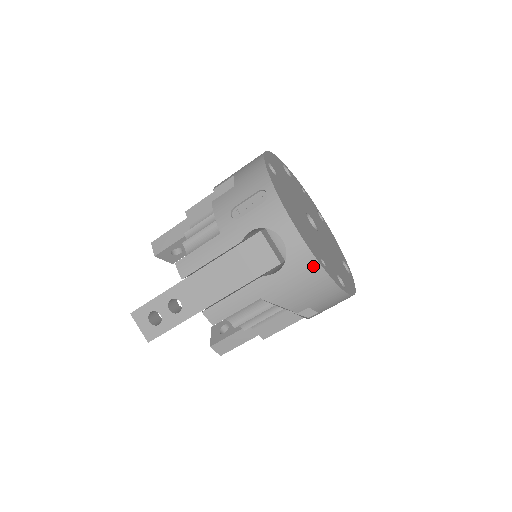
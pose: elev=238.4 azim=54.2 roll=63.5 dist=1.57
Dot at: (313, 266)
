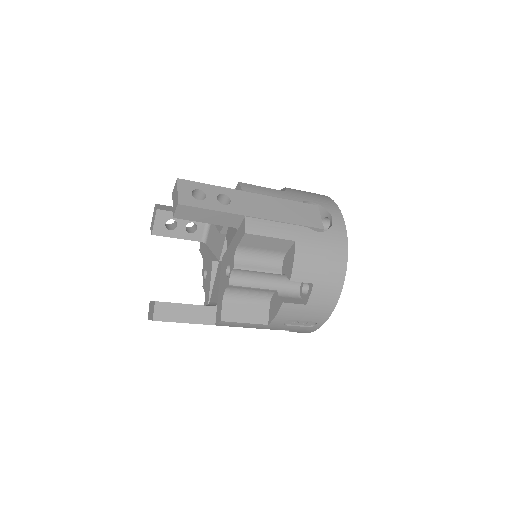
Dot at: occluded
